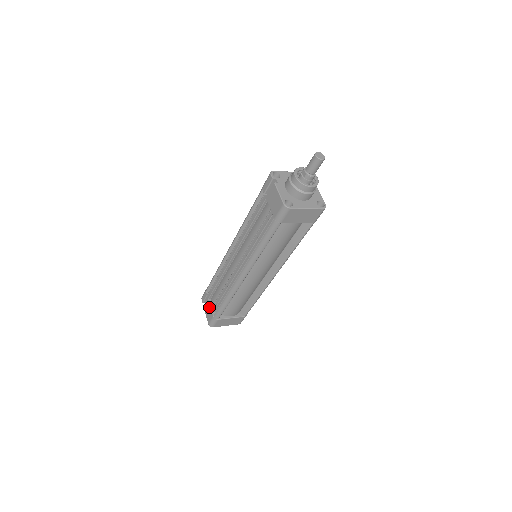
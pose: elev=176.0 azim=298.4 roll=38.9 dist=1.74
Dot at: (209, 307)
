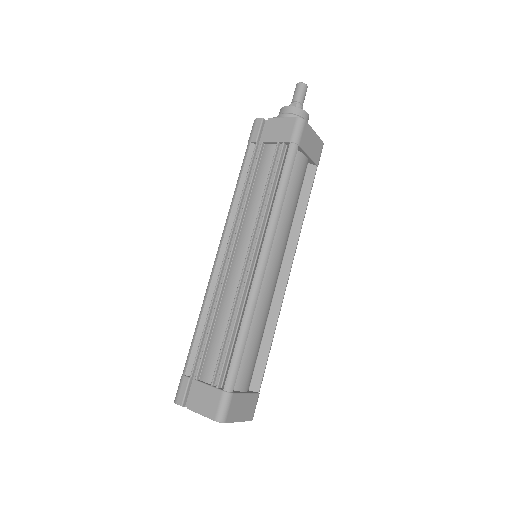
Dot at: (205, 389)
